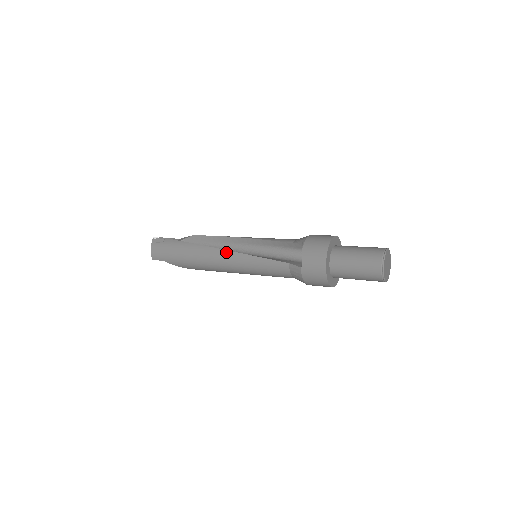
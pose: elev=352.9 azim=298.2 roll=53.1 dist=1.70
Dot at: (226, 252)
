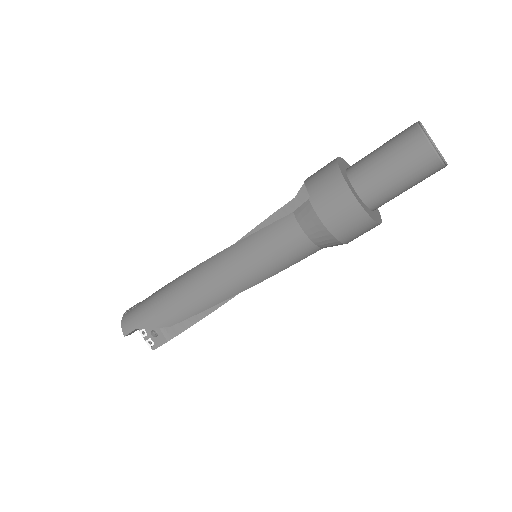
Dot at: (211, 258)
